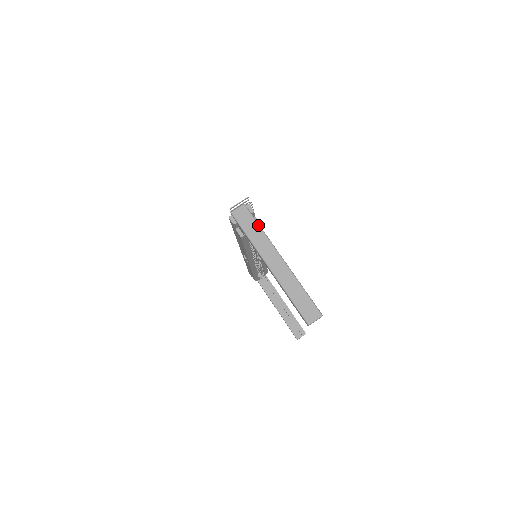
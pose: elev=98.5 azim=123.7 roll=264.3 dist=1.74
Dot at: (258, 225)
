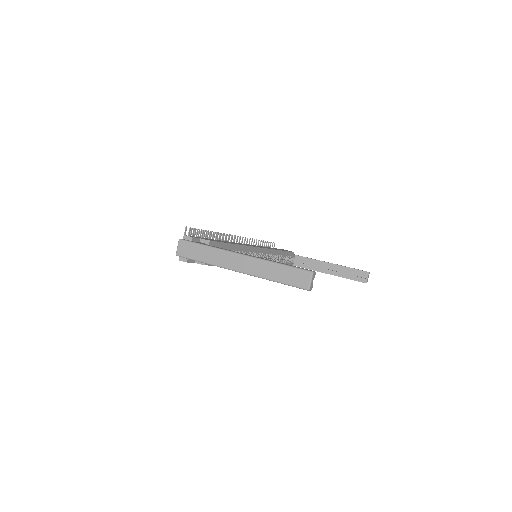
Dot at: (202, 246)
